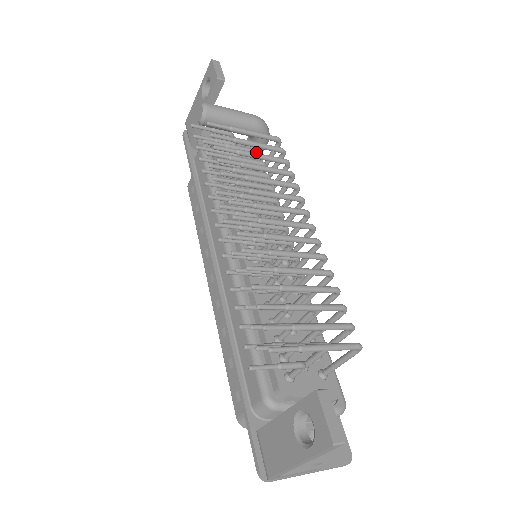
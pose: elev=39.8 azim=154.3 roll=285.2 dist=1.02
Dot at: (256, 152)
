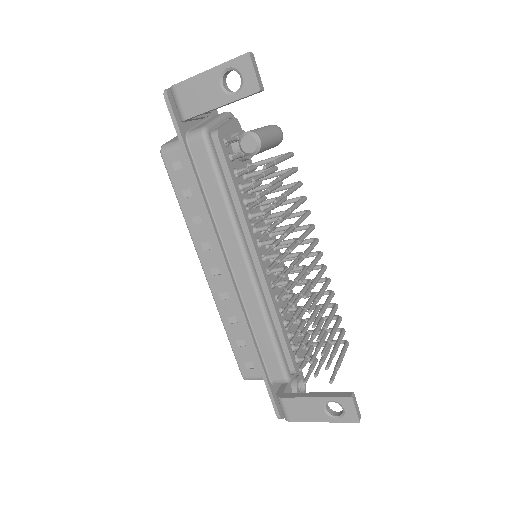
Dot at: (276, 170)
